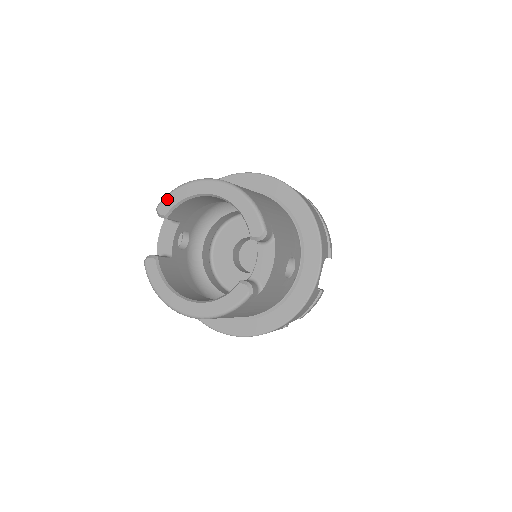
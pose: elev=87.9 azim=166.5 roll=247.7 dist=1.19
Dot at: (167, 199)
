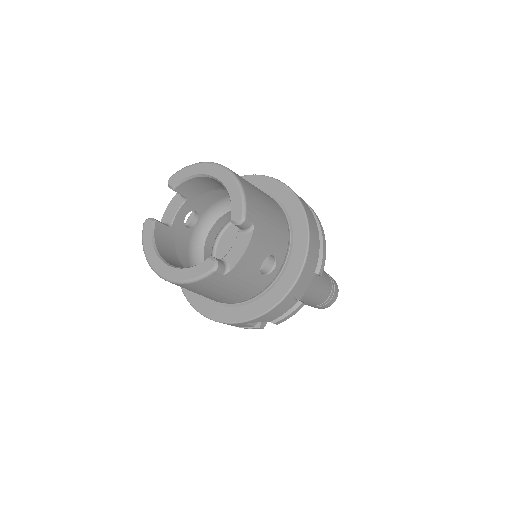
Dot at: (178, 173)
